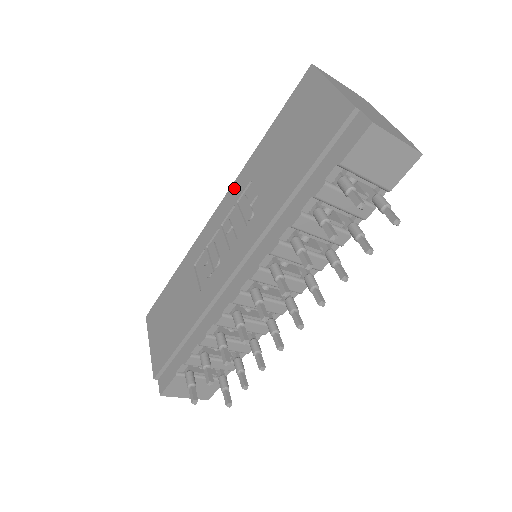
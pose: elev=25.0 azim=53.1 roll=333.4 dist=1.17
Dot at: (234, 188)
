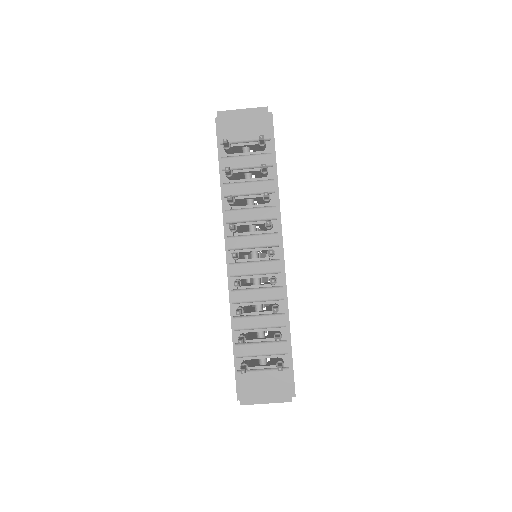
Dot at: occluded
